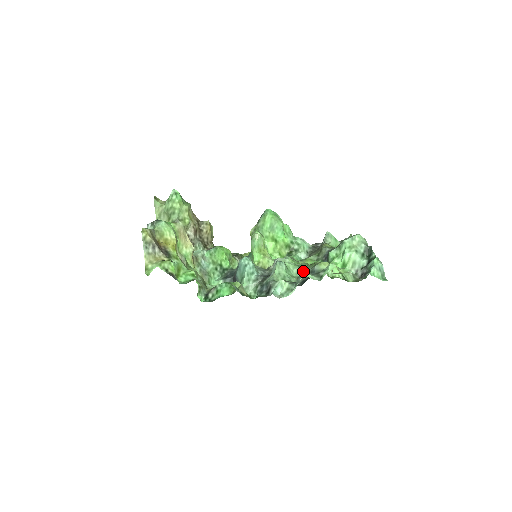
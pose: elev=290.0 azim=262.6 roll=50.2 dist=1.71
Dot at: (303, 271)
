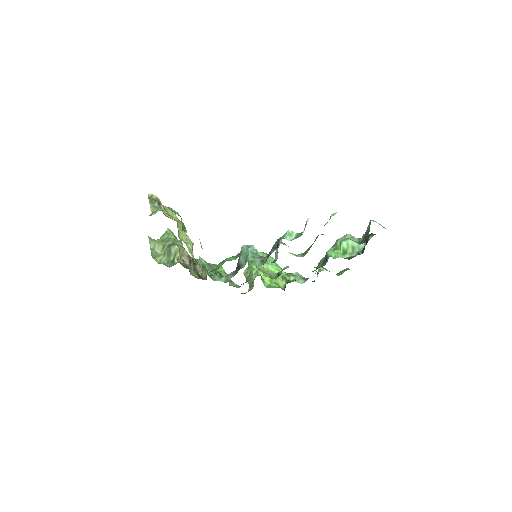
Dot at: (306, 251)
